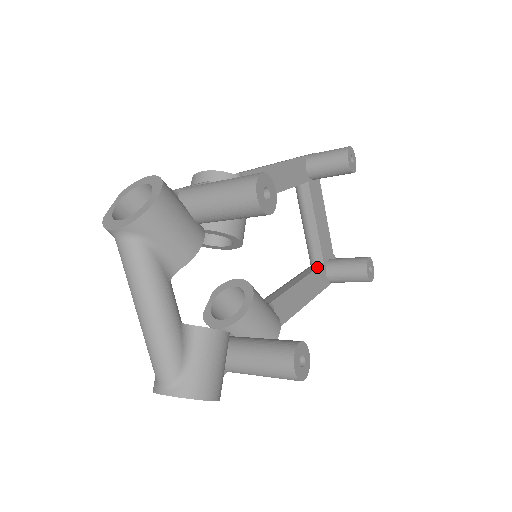
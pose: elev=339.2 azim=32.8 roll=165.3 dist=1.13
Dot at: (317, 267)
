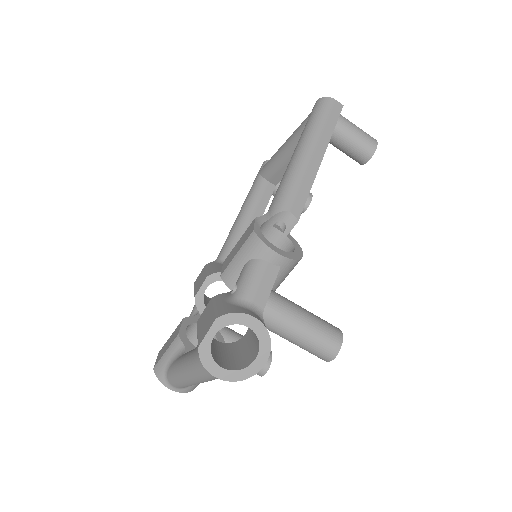
Dot at: (271, 195)
